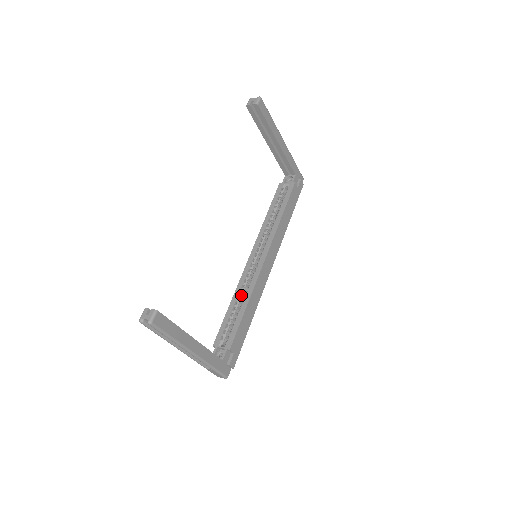
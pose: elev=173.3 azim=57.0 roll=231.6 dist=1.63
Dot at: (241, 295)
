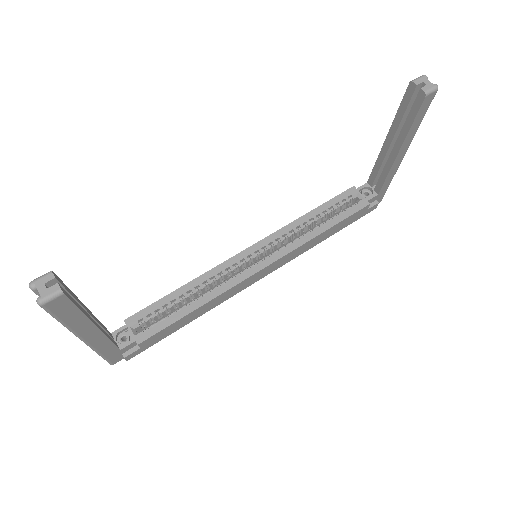
Dot at: (202, 287)
